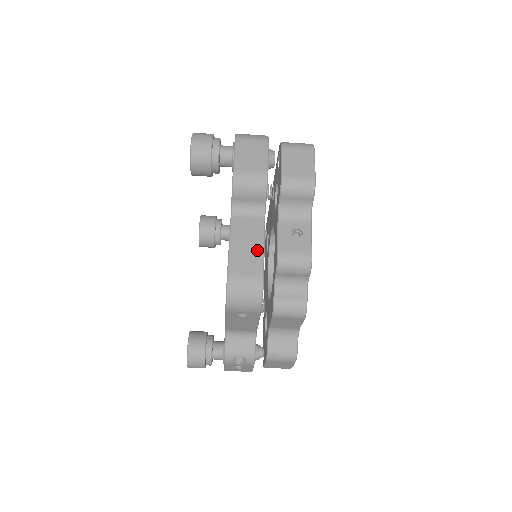
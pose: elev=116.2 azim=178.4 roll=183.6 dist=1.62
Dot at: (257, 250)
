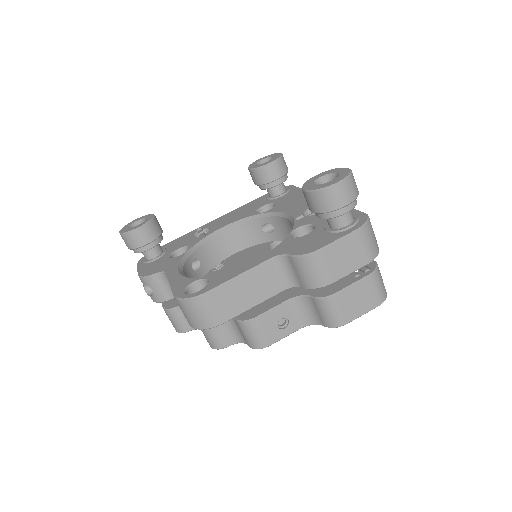
Dot at: (246, 304)
